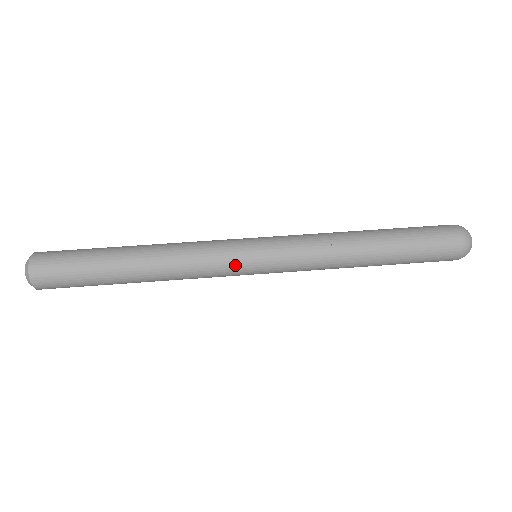
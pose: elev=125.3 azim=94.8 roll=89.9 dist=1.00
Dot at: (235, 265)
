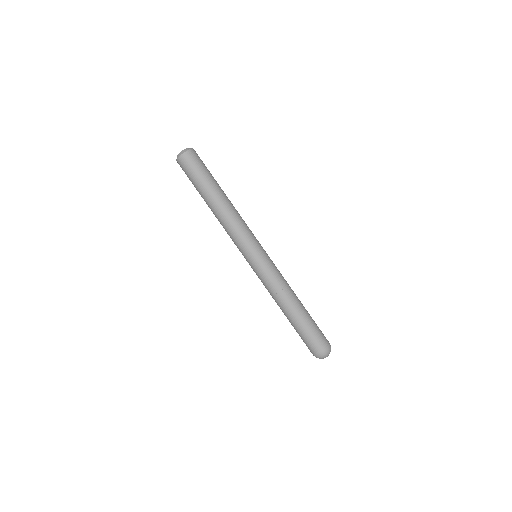
Dot at: (245, 249)
